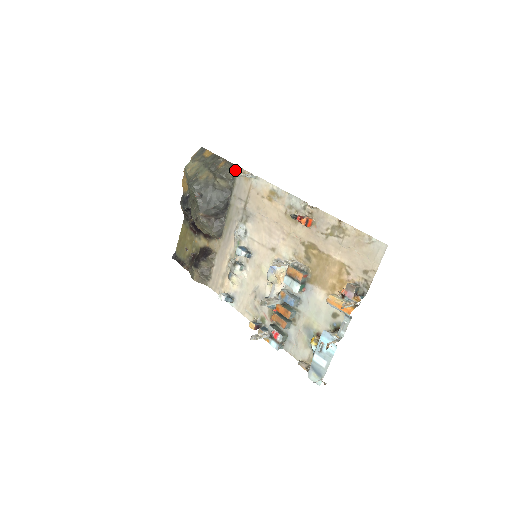
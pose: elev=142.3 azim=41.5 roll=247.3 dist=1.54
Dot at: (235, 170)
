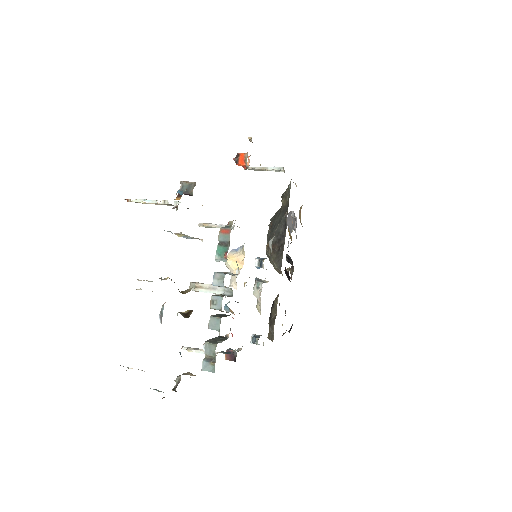
Dot at: (290, 181)
